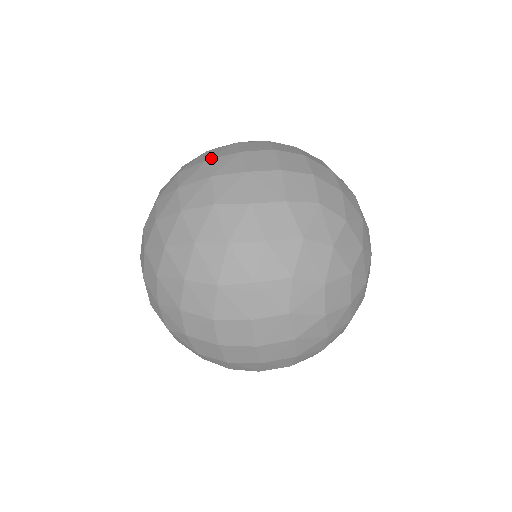
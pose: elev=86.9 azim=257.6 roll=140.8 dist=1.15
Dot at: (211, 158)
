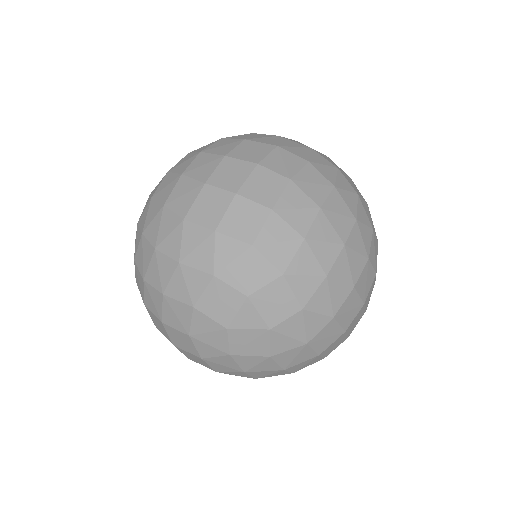
Dot at: (203, 152)
